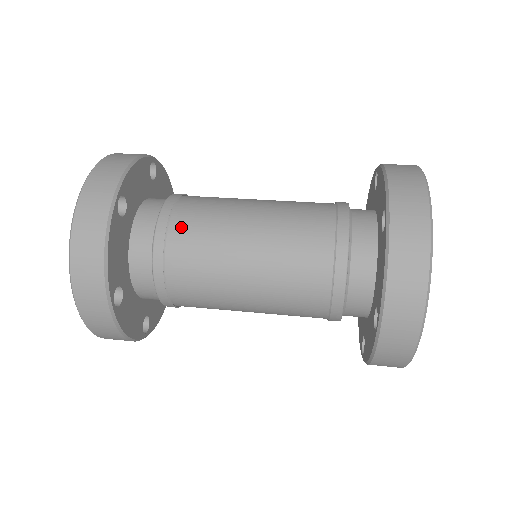
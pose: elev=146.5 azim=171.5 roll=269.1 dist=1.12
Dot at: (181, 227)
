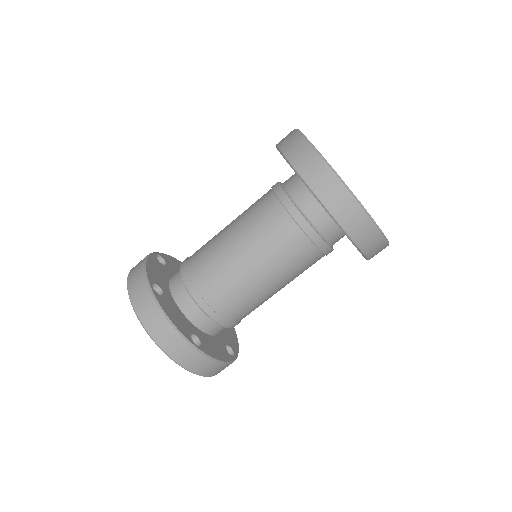
Dot at: occluded
